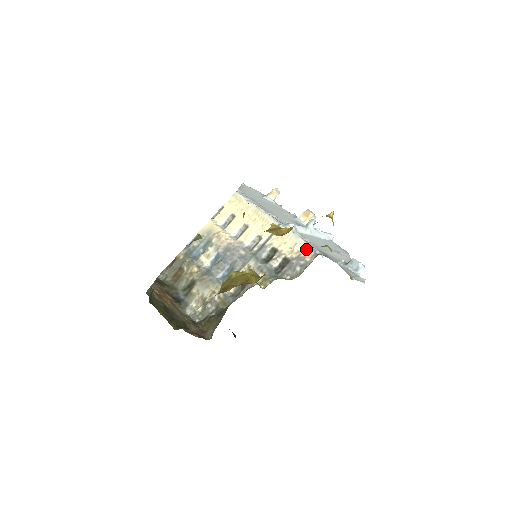
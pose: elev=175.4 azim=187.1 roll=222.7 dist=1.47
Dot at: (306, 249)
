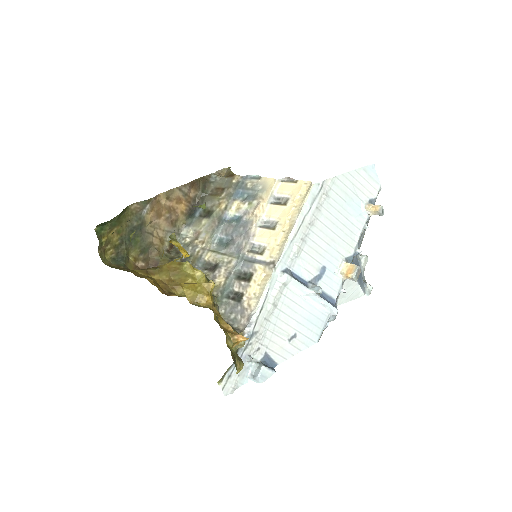
Dot at: (251, 314)
